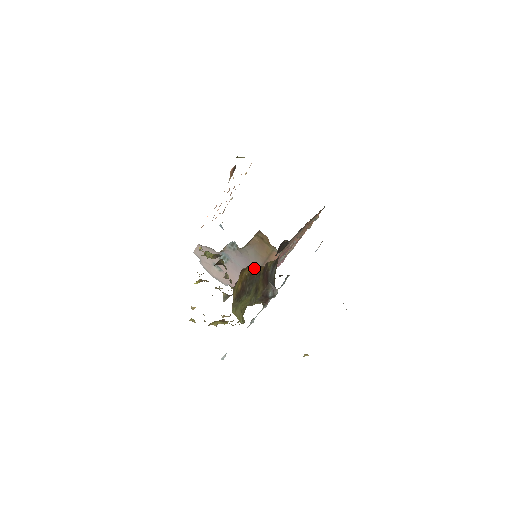
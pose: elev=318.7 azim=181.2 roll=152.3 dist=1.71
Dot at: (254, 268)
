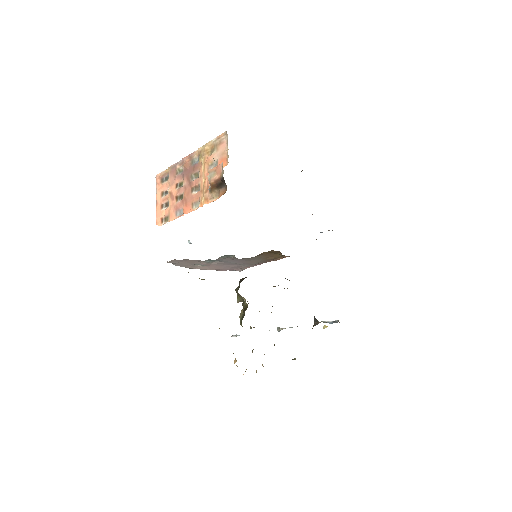
Dot at: occluded
